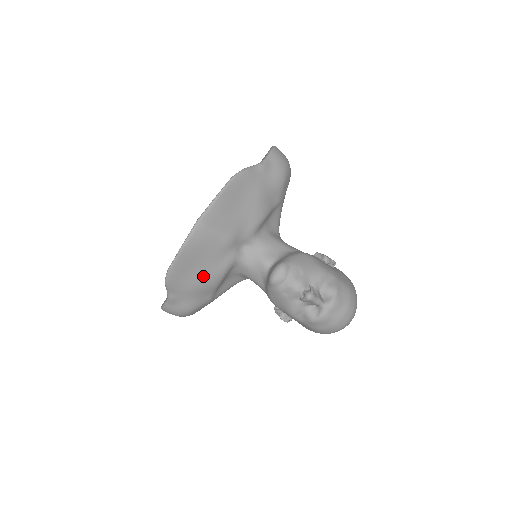
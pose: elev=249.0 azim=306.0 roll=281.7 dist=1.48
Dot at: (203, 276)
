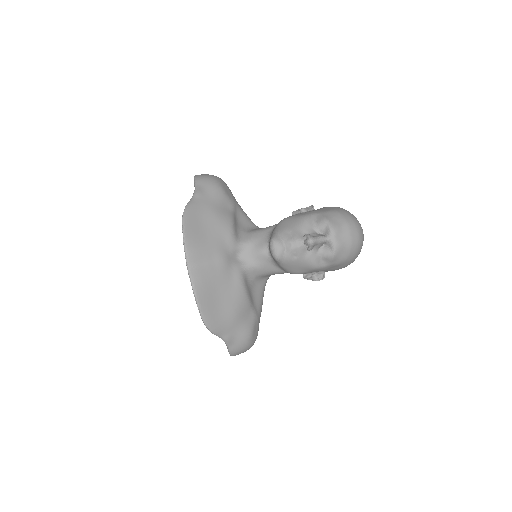
Dot at: (231, 302)
